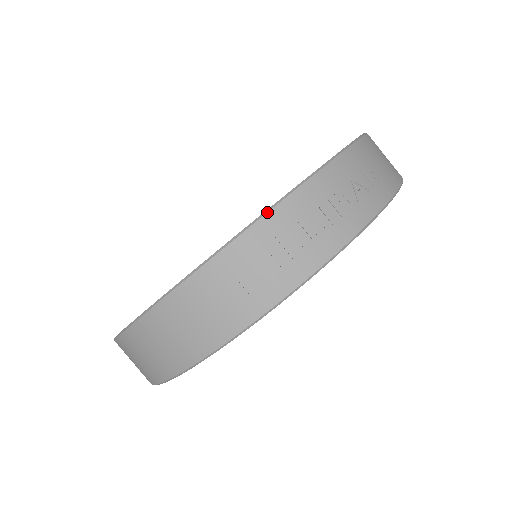
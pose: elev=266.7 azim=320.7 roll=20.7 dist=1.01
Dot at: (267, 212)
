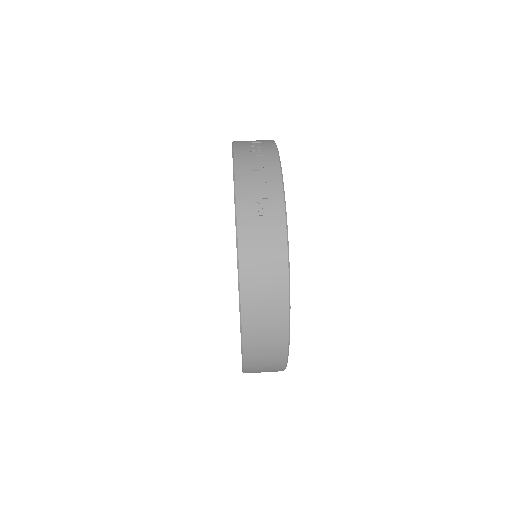
Dot at: (234, 179)
